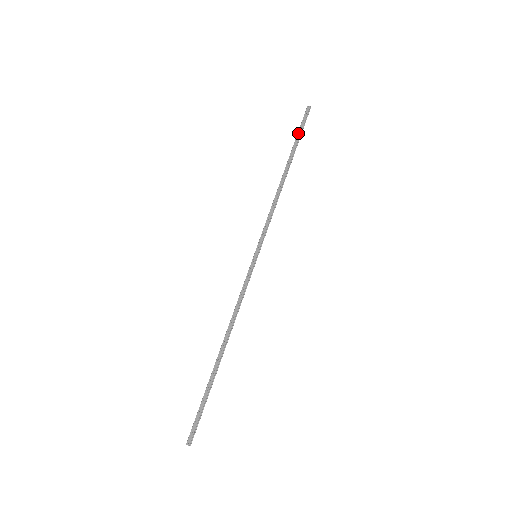
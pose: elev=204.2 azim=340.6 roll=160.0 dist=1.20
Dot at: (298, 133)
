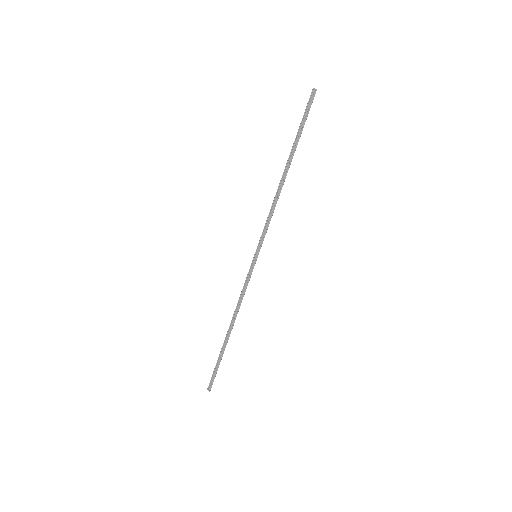
Dot at: (302, 126)
